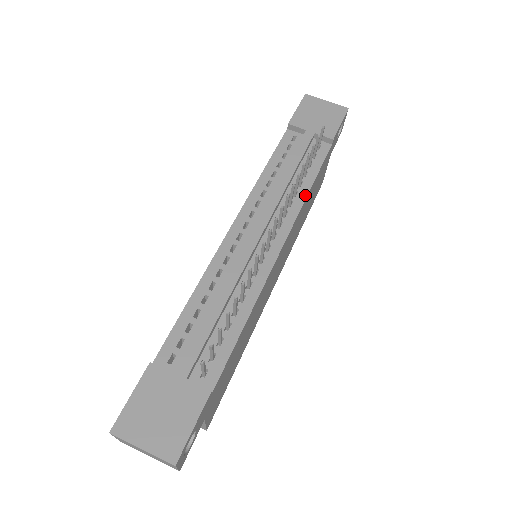
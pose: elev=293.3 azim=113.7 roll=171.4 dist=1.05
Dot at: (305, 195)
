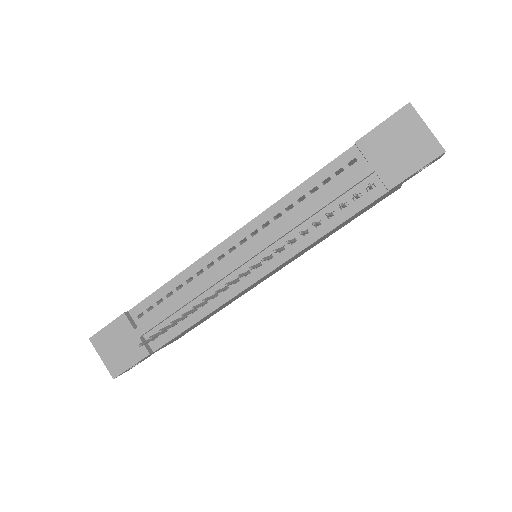
Dot at: (314, 239)
